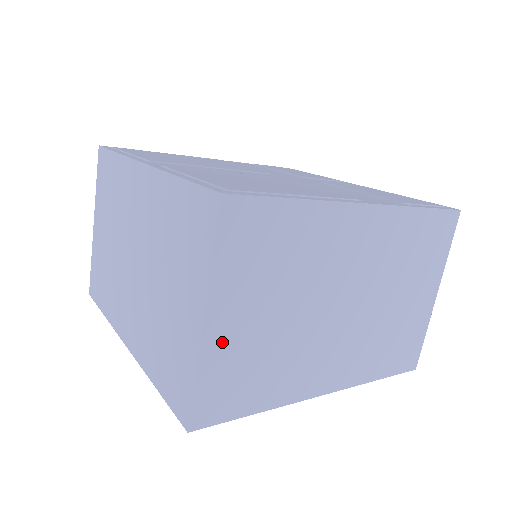
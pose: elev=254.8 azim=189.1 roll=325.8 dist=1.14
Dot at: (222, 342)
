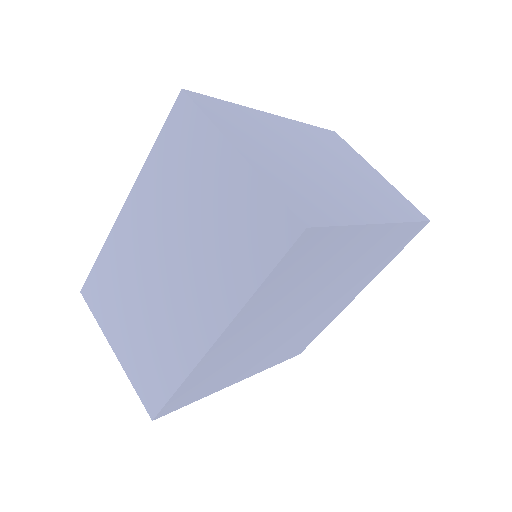
Dot at: (265, 167)
